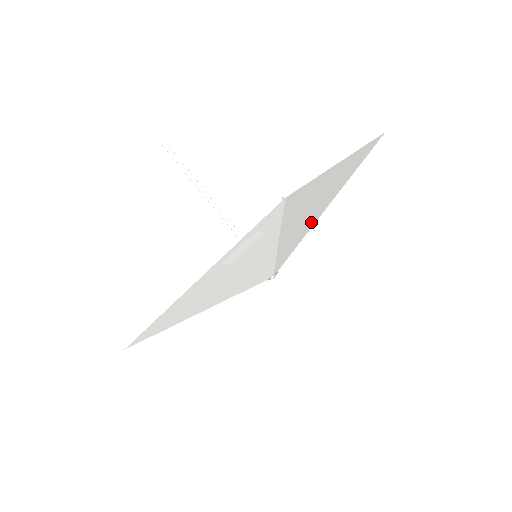
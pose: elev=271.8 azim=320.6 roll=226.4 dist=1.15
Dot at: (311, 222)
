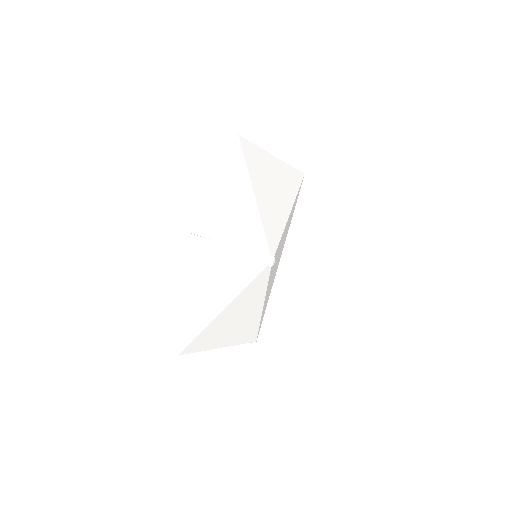
Dot at: (280, 216)
